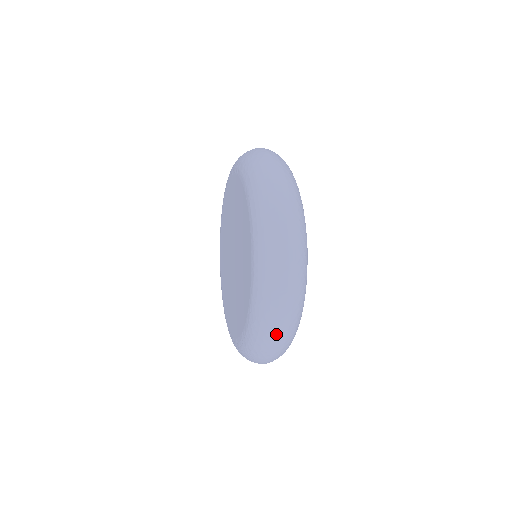
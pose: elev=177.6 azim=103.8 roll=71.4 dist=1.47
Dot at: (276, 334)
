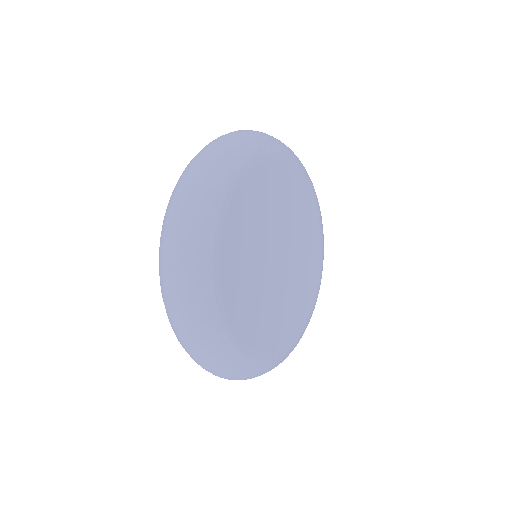
Dot at: (172, 319)
